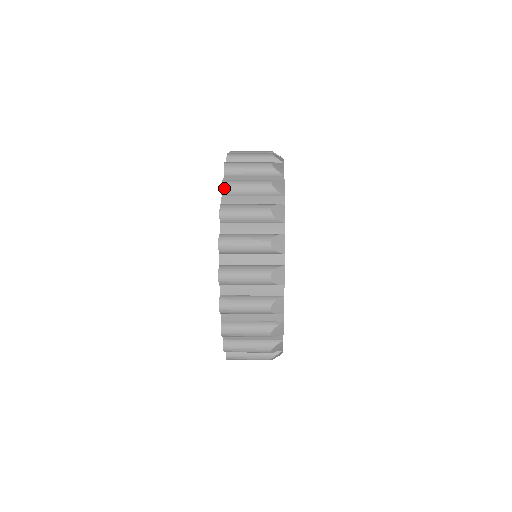
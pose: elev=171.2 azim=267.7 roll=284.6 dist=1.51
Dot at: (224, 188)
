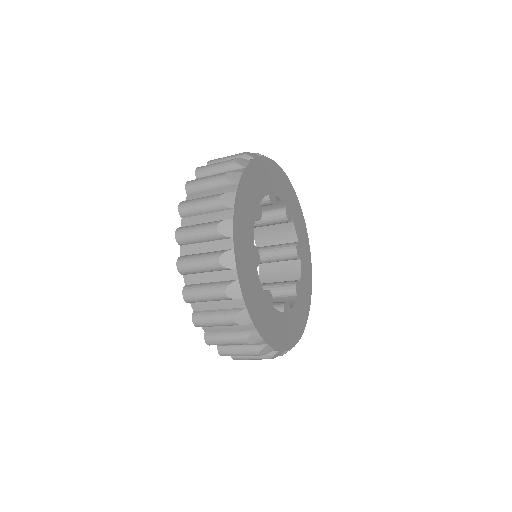
Dot at: occluded
